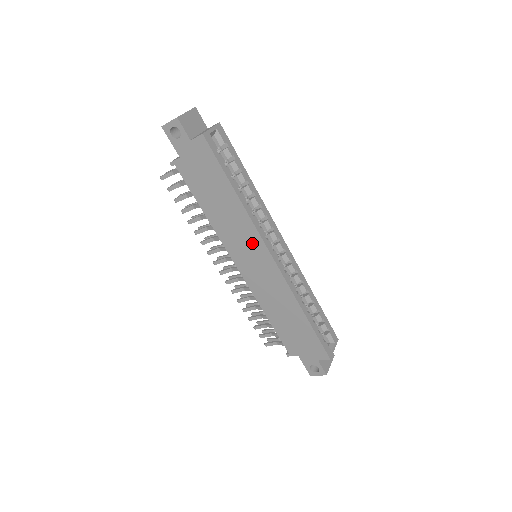
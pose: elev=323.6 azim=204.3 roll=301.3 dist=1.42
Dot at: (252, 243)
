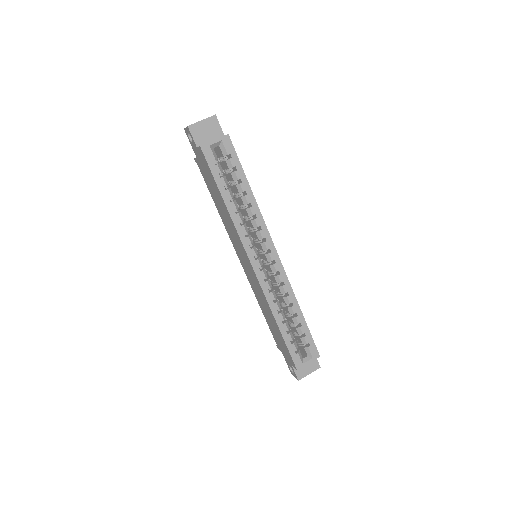
Dot at: (241, 247)
